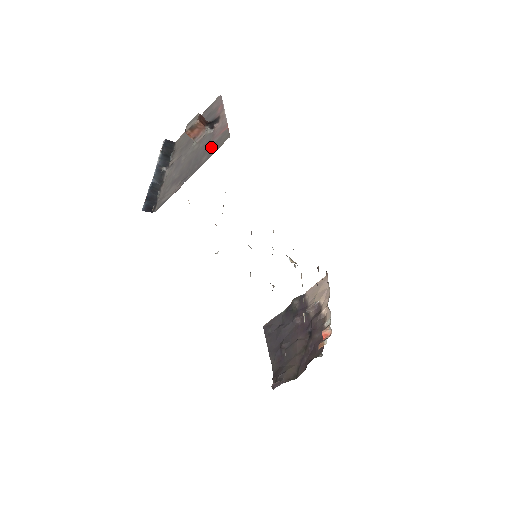
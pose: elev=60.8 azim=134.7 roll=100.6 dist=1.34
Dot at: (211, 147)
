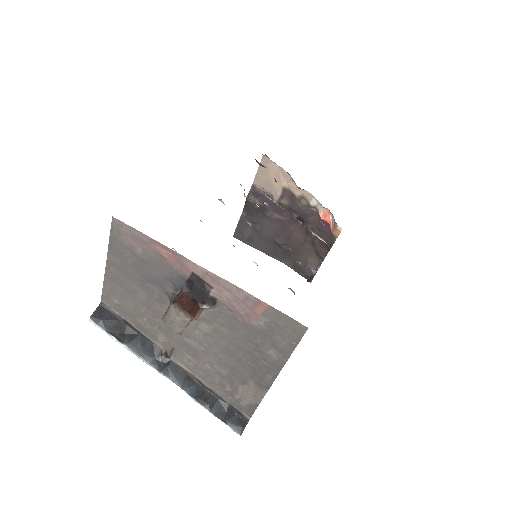
Dot at: (265, 337)
